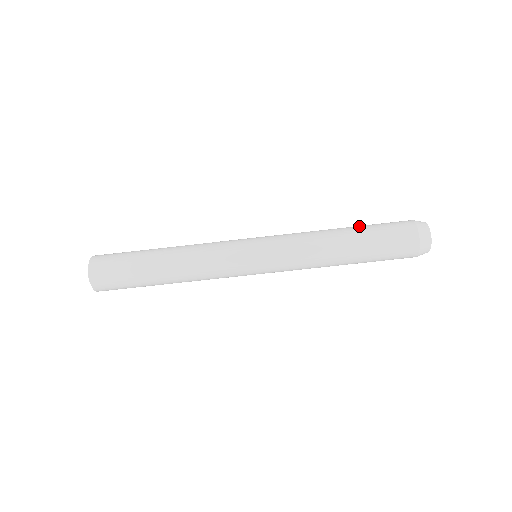
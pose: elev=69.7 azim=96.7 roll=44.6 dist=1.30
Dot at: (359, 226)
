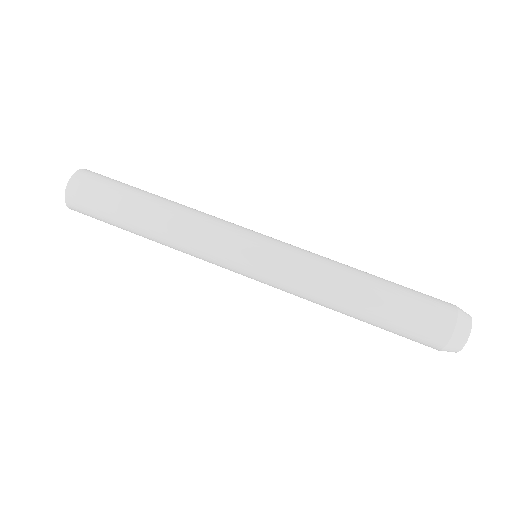
Dot at: (389, 281)
